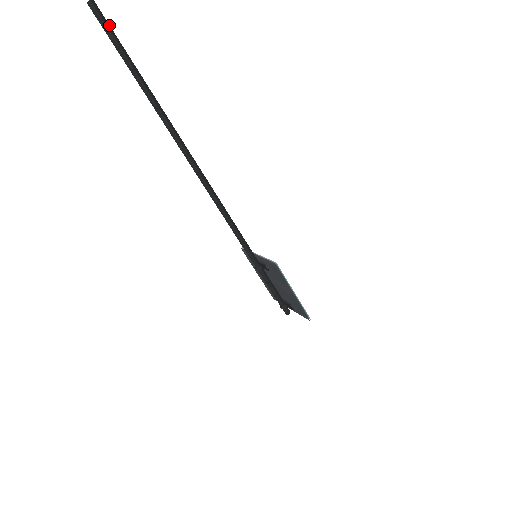
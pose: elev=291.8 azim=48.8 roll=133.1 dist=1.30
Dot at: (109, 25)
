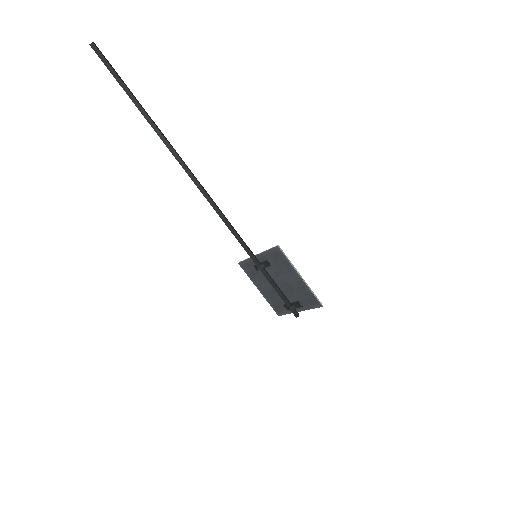
Dot at: (108, 61)
